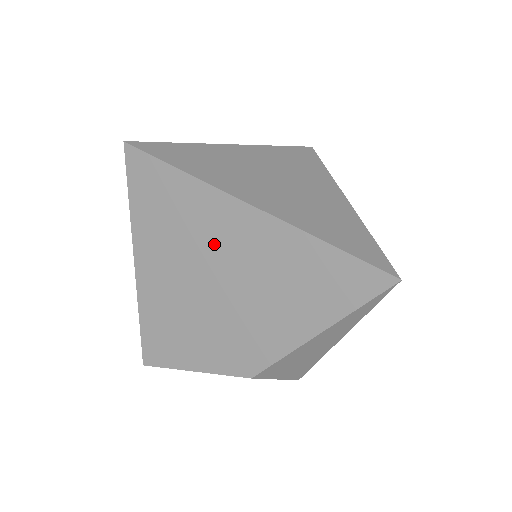
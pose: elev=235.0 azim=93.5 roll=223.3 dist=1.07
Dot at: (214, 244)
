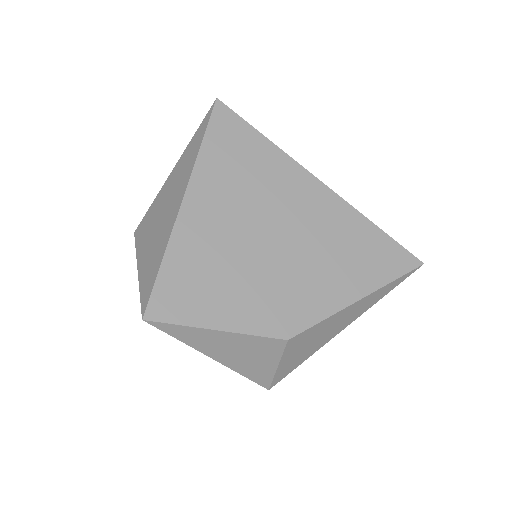
Dot at: (283, 205)
